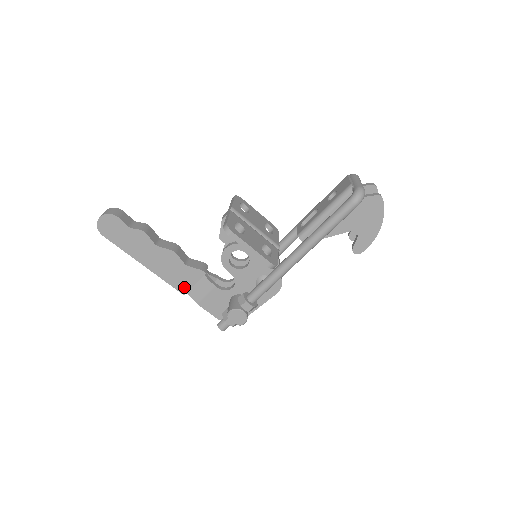
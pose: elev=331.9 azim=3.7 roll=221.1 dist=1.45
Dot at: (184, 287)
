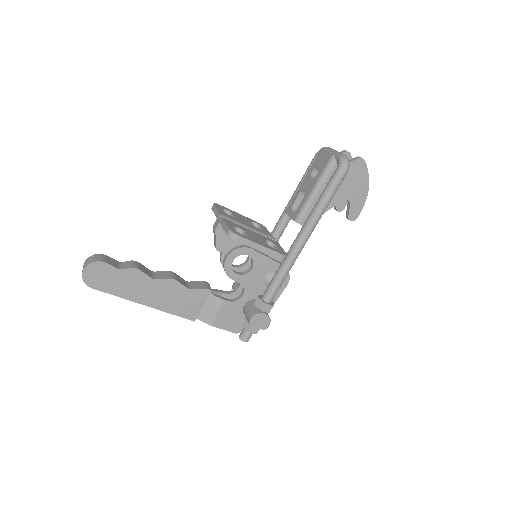
Dot at: (192, 313)
